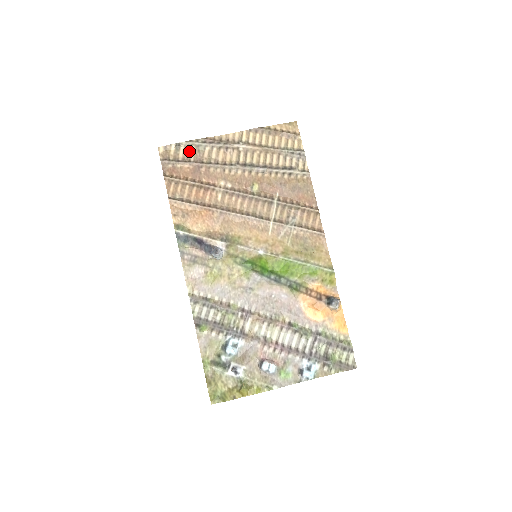
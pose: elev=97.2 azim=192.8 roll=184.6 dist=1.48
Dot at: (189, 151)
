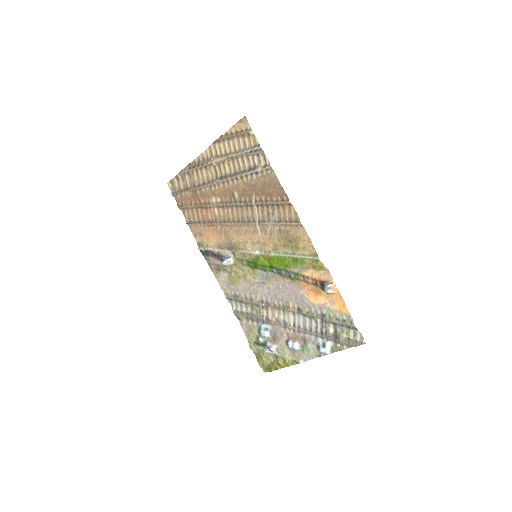
Dot at: (185, 179)
